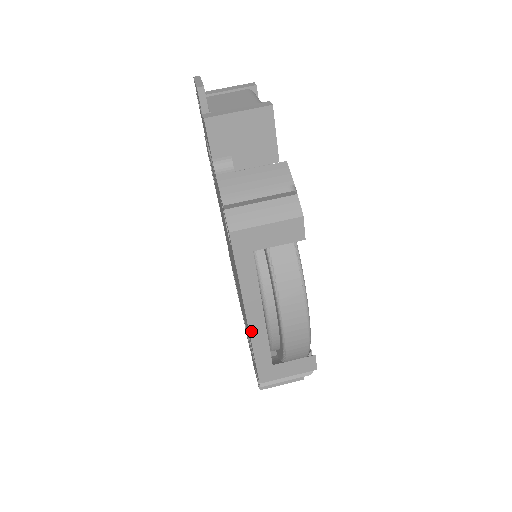
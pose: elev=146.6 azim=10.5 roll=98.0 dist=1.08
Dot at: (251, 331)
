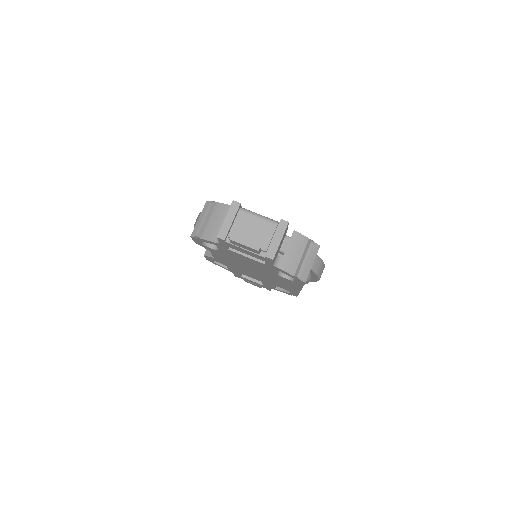
Dot at: occluded
